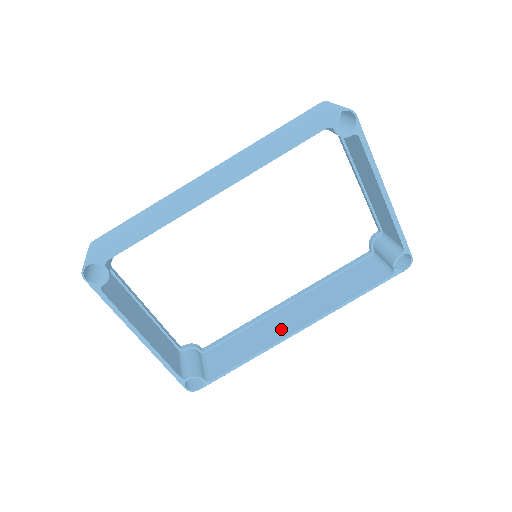
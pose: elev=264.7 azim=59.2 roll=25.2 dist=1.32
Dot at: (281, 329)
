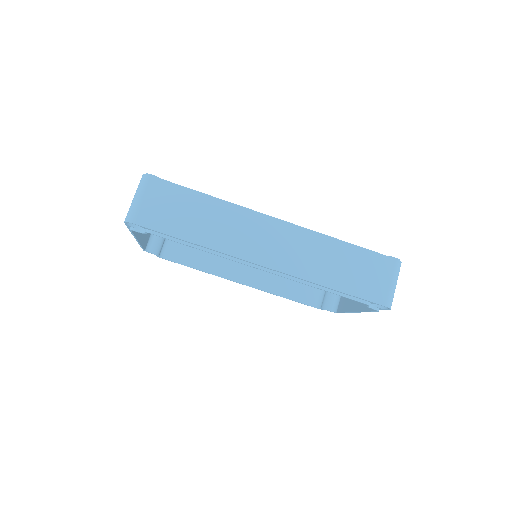
Dot at: (231, 269)
